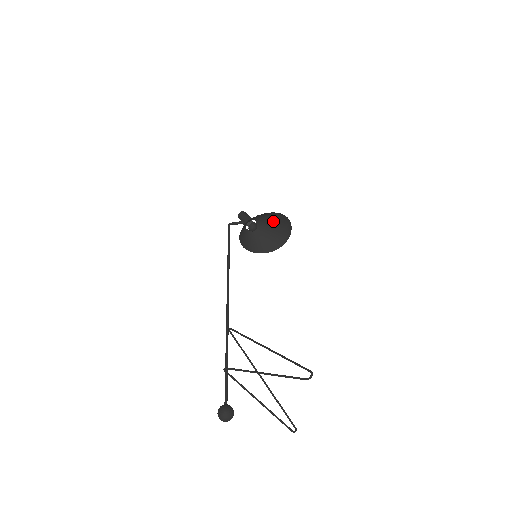
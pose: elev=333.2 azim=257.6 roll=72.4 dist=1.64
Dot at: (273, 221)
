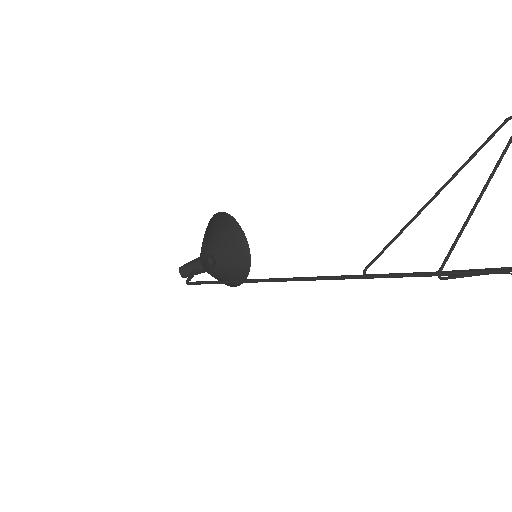
Dot at: (218, 239)
